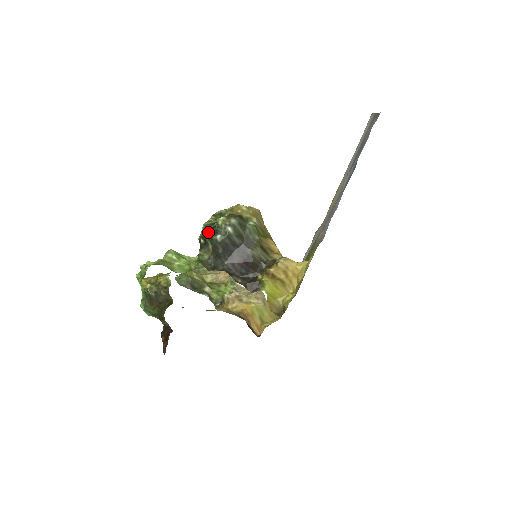
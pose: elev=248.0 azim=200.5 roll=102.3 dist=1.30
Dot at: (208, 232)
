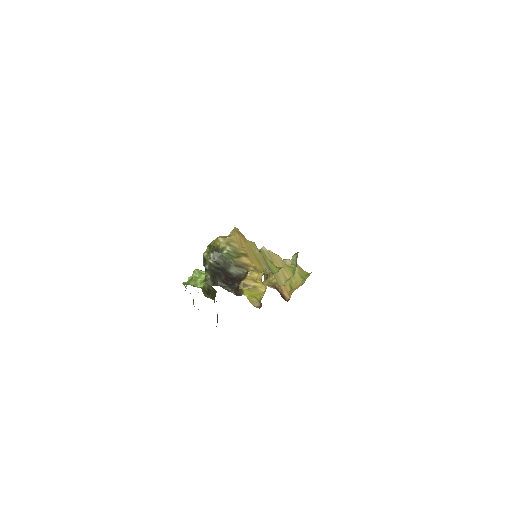
Dot at: (203, 262)
